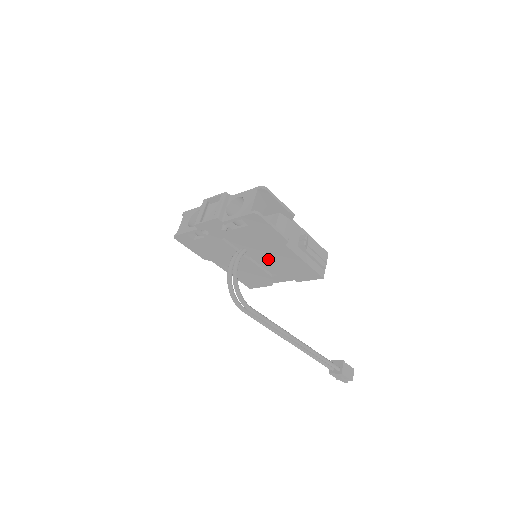
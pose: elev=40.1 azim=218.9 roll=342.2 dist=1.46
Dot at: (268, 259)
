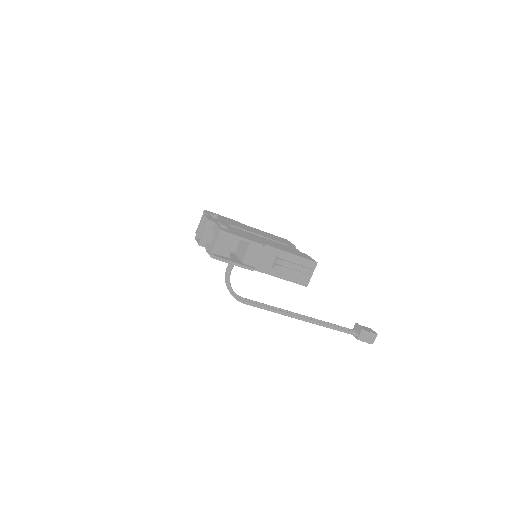
Dot at: occluded
